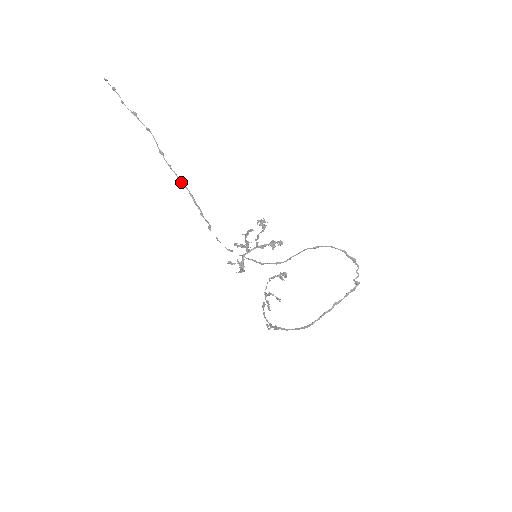
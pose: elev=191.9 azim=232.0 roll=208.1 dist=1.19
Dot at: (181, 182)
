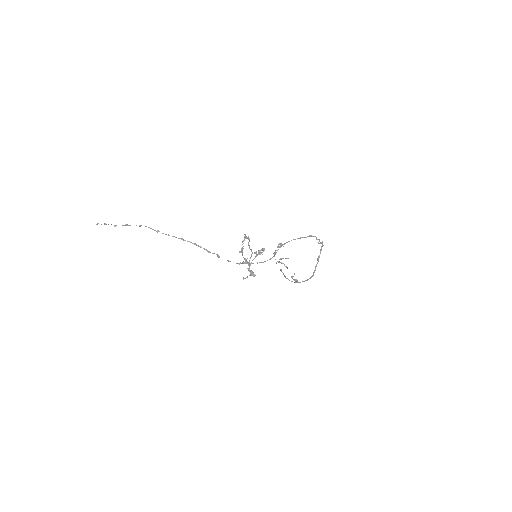
Dot at: occluded
